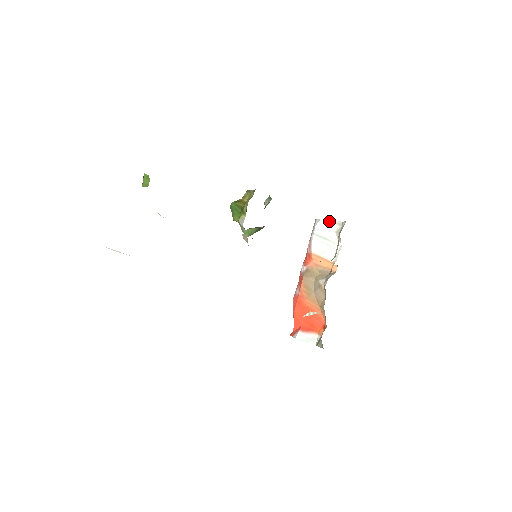
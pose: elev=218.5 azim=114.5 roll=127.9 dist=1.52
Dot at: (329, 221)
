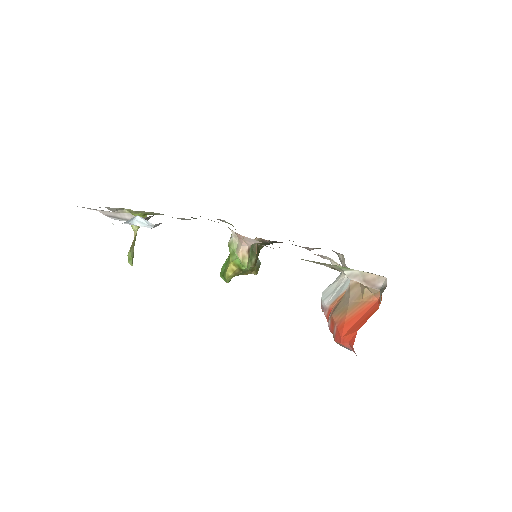
Dot at: (331, 284)
